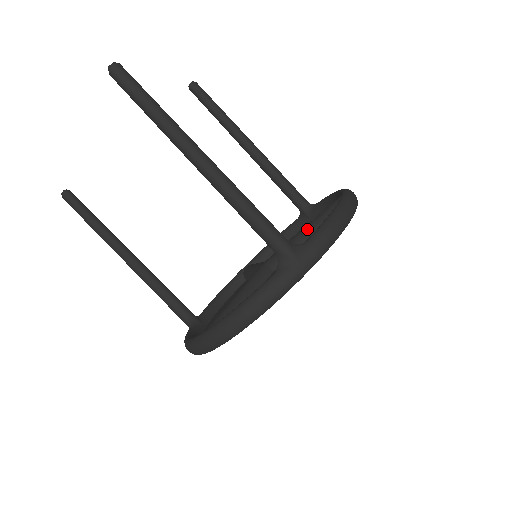
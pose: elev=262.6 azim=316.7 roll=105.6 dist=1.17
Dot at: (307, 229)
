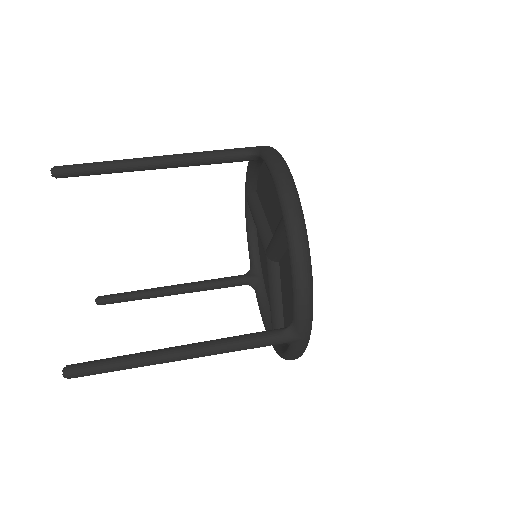
Dot at: (256, 216)
